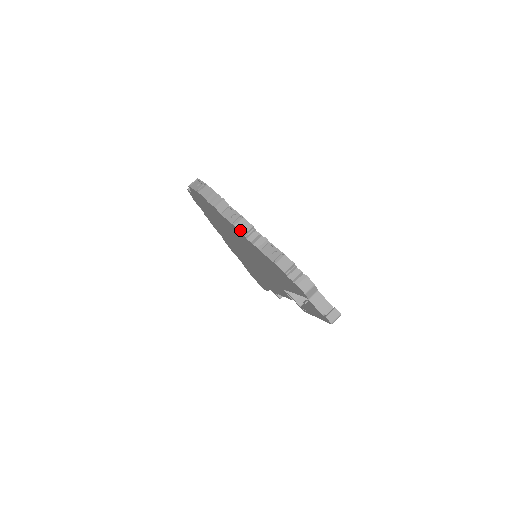
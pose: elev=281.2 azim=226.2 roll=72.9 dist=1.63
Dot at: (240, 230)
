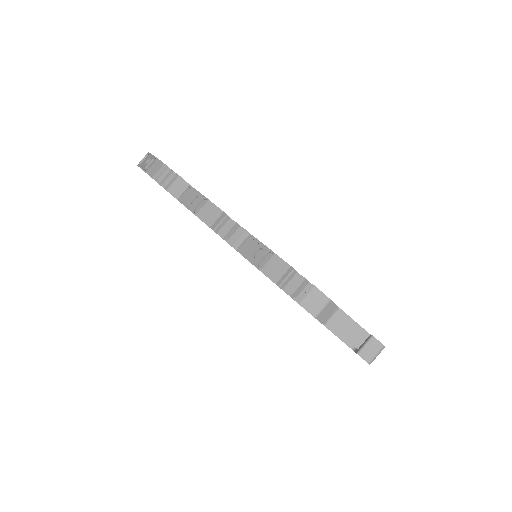
Dot at: (204, 221)
